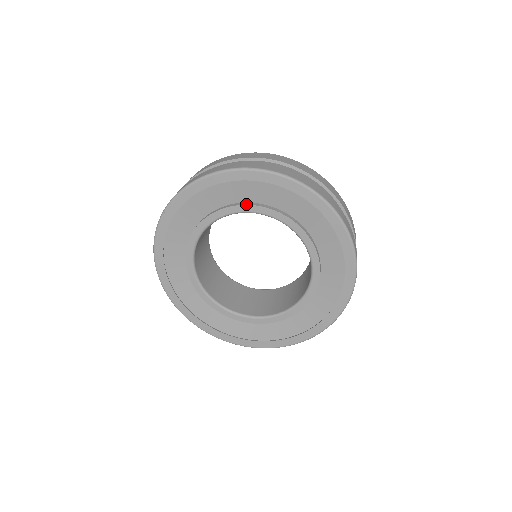
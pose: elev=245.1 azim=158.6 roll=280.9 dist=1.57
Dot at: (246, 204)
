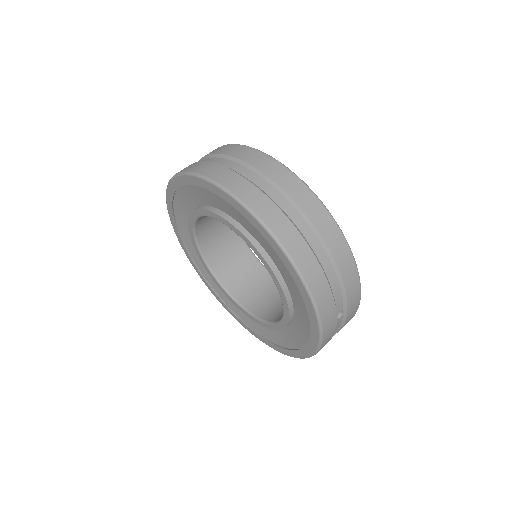
Dot at: (243, 232)
